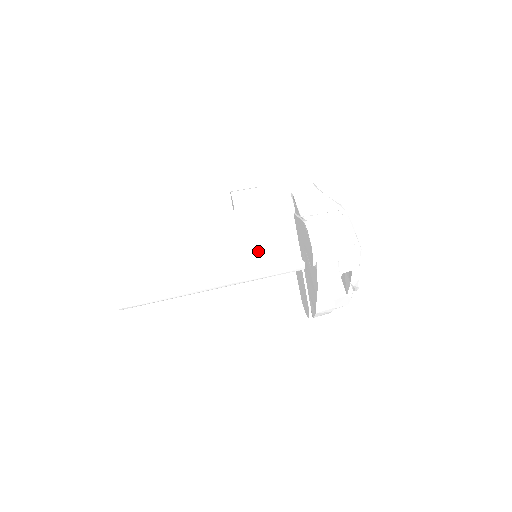
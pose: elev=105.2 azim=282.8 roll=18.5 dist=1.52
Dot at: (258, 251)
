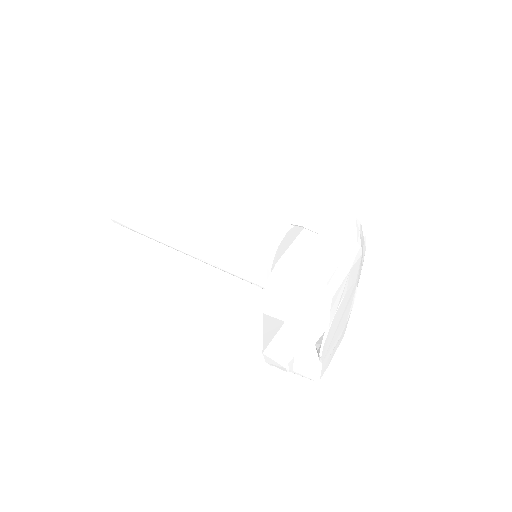
Dot at: (252, 245)
